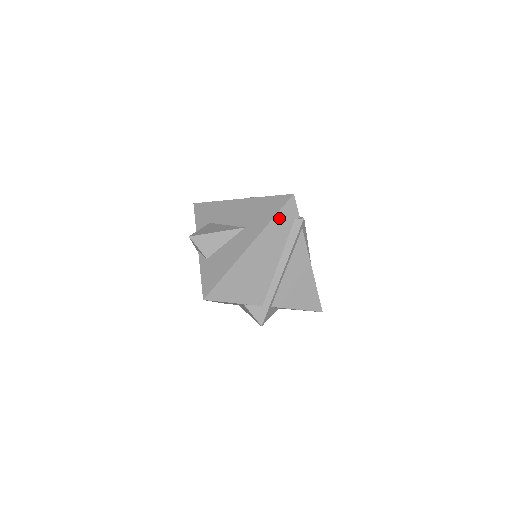
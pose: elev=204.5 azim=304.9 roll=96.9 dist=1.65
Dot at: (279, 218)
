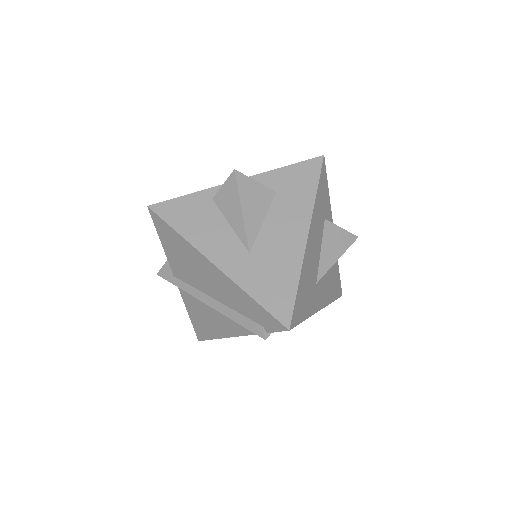
Dot at: occluded
